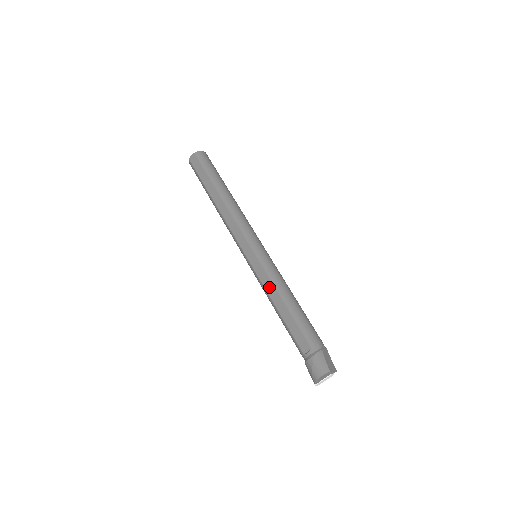
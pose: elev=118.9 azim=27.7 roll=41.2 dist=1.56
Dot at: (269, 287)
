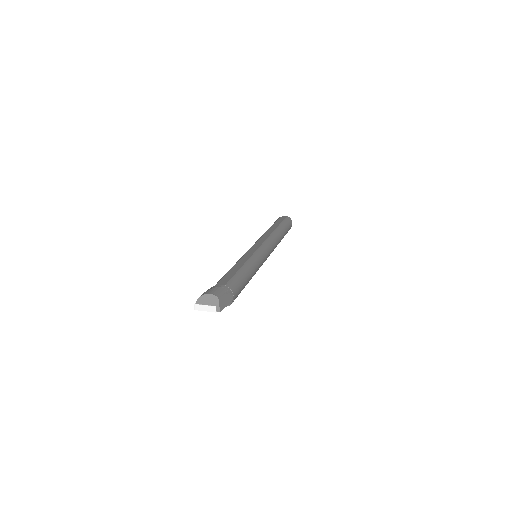
Dot at: (244, 259)
